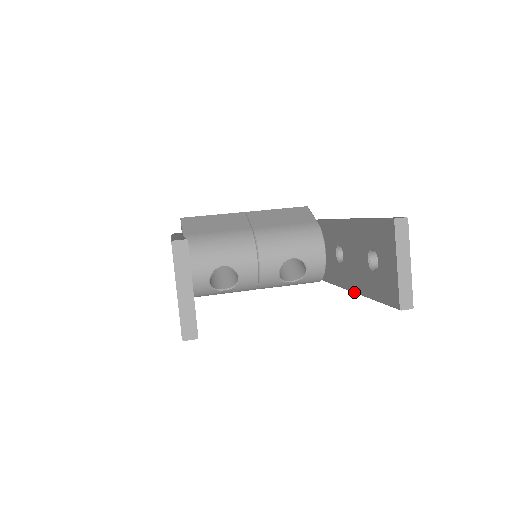
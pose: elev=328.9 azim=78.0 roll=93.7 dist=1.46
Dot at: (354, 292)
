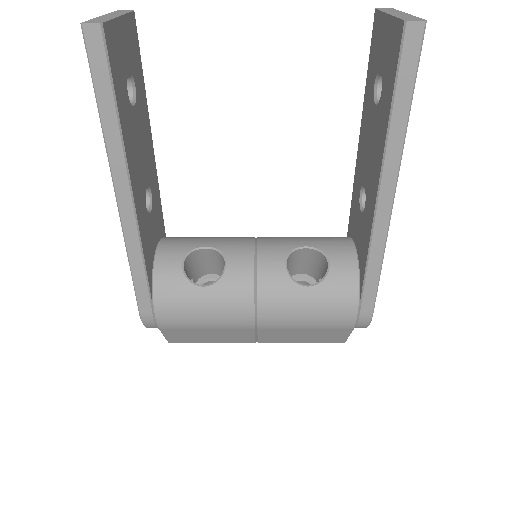
Dot at: (379, 180)
